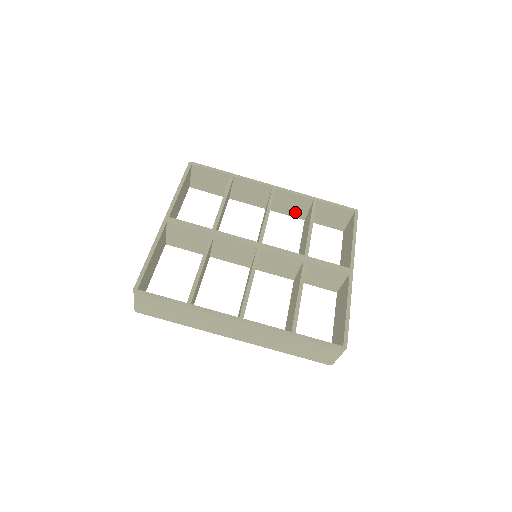
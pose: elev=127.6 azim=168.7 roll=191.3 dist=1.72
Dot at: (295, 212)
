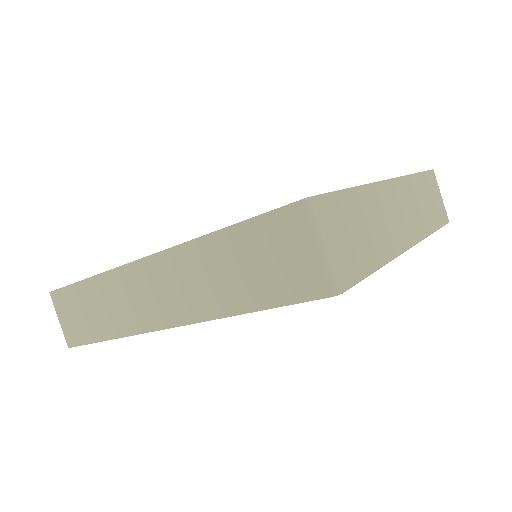
Dot at: occluded
